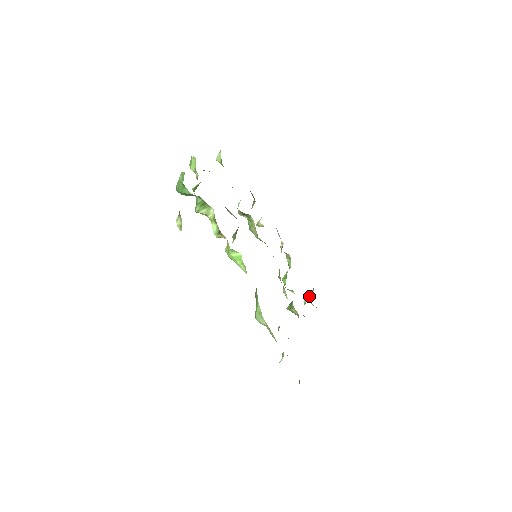
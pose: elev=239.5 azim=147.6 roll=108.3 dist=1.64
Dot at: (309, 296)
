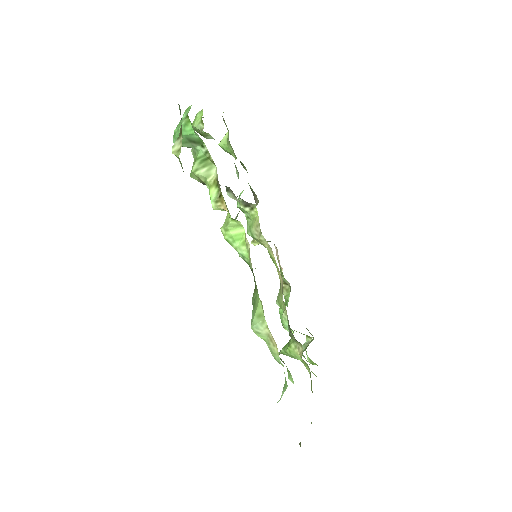
Dot at: (310, 341)
